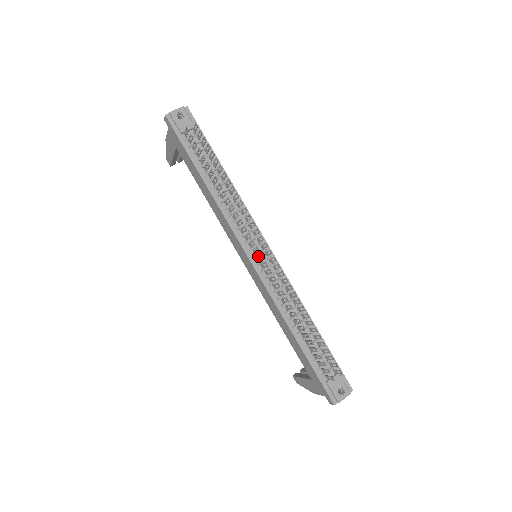
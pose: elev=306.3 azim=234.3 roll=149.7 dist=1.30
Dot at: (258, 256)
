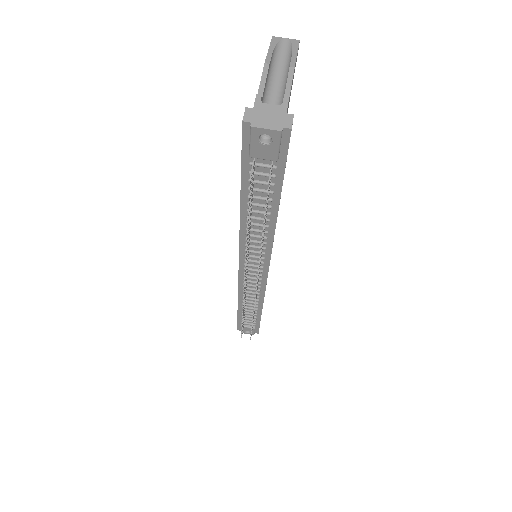
Dot at: occluded
